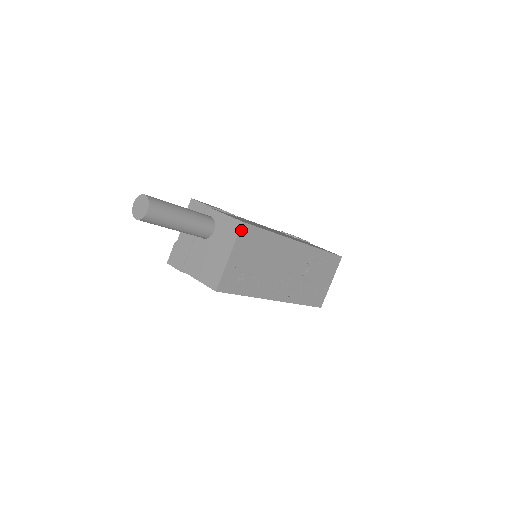
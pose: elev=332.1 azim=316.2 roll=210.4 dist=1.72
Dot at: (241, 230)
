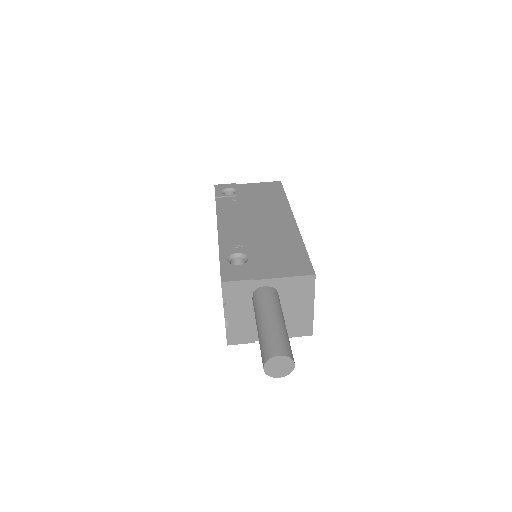
Dot at: (314, 281)
